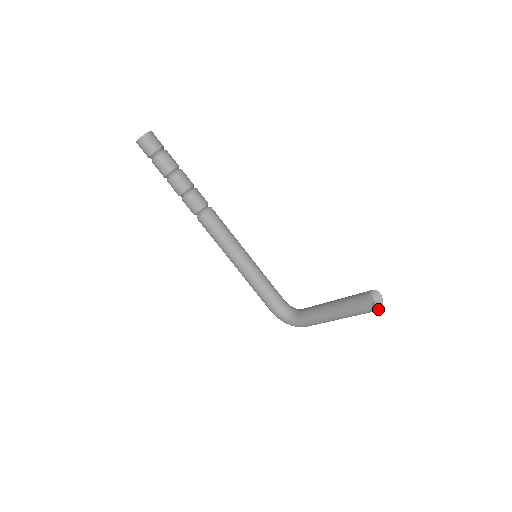
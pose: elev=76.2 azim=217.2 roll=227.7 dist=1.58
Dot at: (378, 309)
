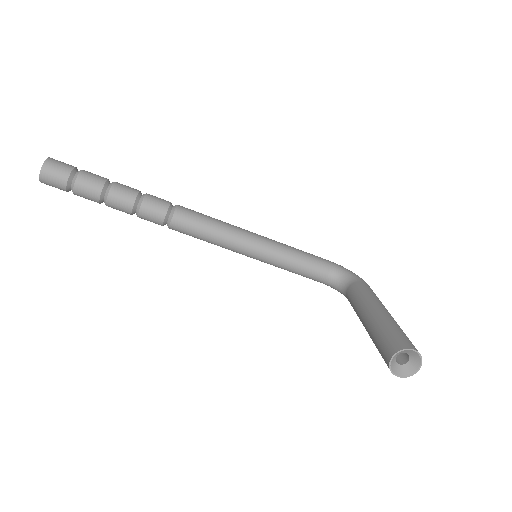
Dot at: (411, 374)
